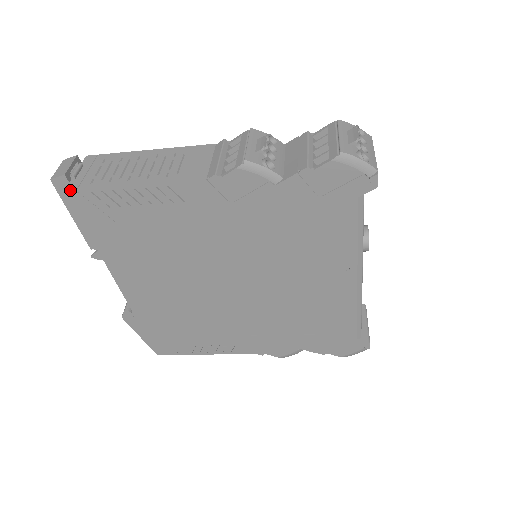
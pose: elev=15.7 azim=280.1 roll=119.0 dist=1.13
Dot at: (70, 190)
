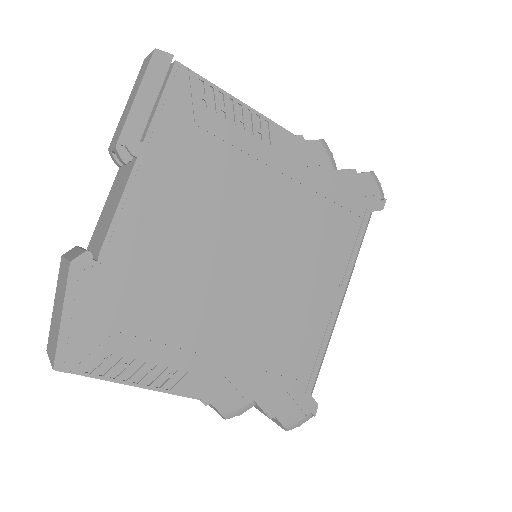
Dot at: (182, 64)
